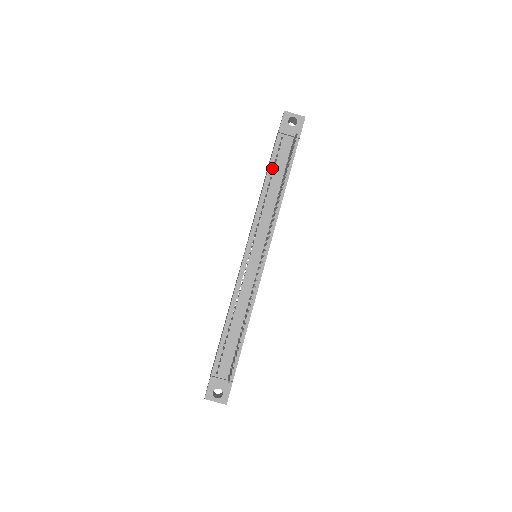
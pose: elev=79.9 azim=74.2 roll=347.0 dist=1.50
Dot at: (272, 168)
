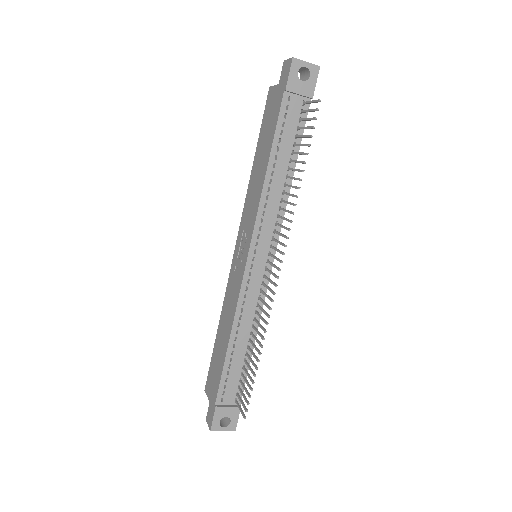
Dot at: (277, 143)
